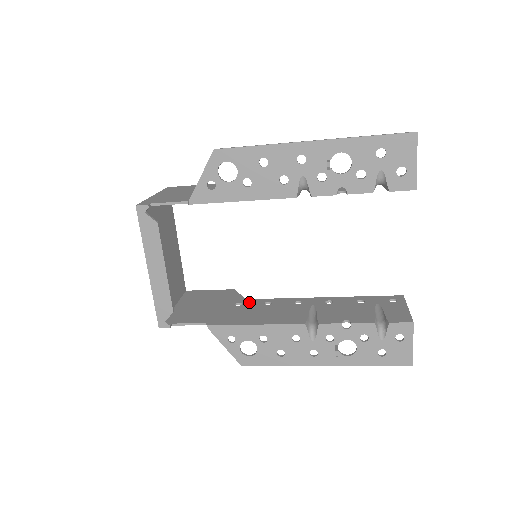
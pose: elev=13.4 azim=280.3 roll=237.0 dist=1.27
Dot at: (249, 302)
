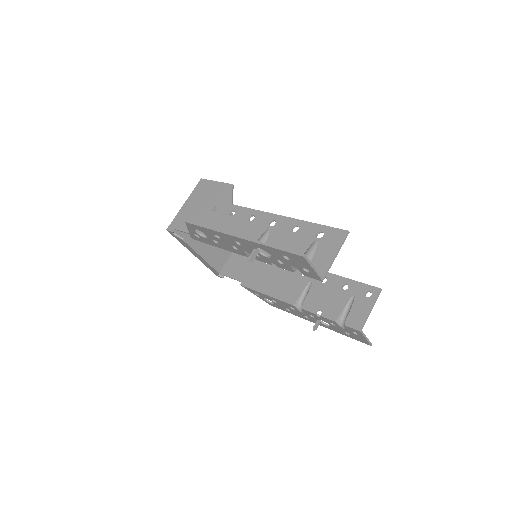
Dot at: occluded
